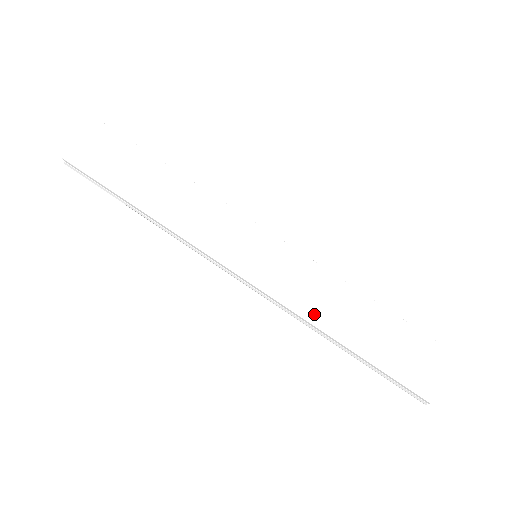
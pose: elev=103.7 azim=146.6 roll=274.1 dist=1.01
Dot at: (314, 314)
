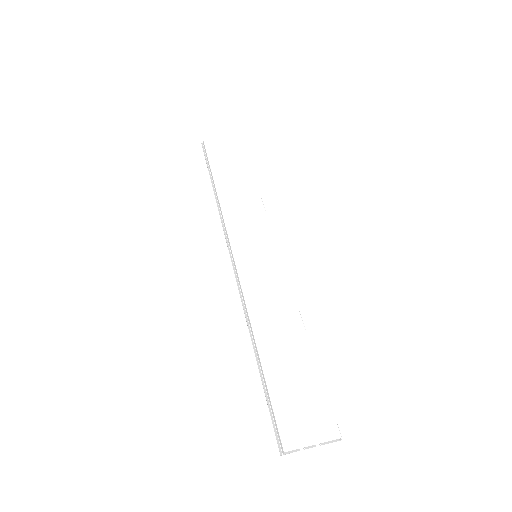
Dot at: (257, 314)
